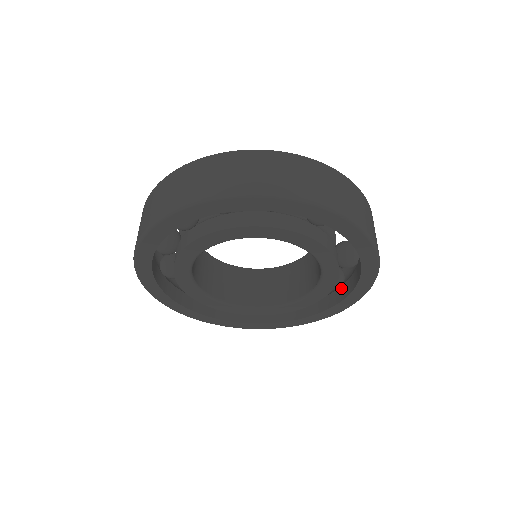
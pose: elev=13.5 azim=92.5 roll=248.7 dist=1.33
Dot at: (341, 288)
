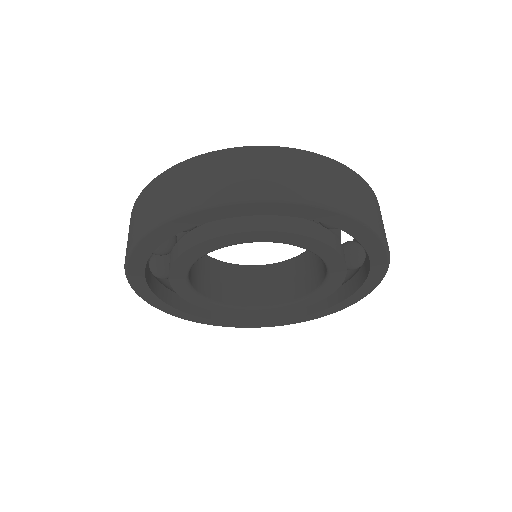
Dot at: (340, 288)
